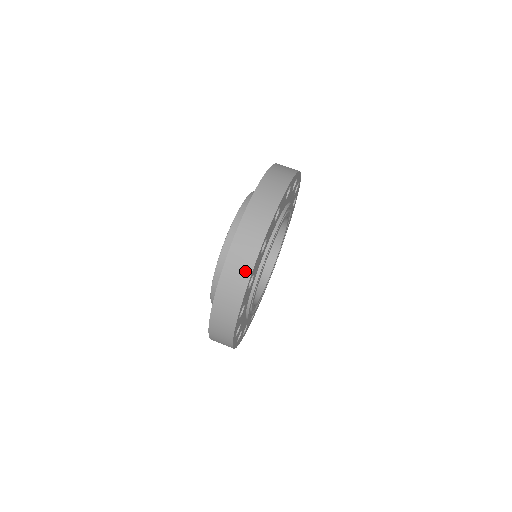
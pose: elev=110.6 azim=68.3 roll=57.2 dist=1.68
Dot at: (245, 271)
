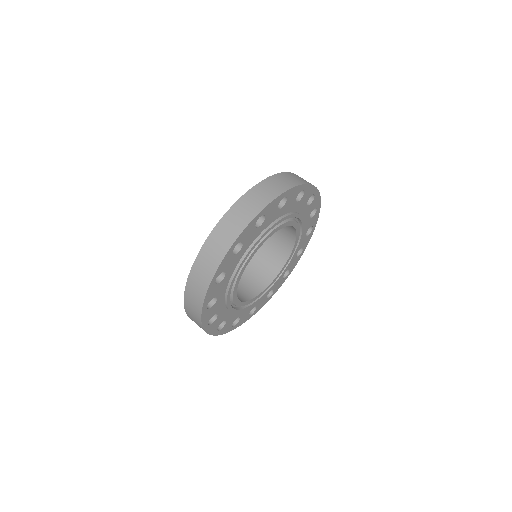
Dot at: (212, 267)
